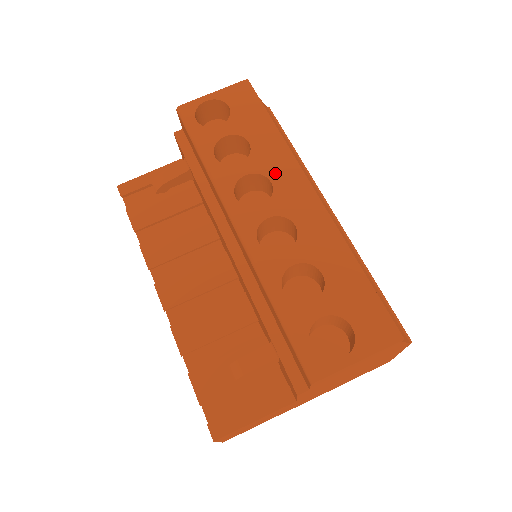
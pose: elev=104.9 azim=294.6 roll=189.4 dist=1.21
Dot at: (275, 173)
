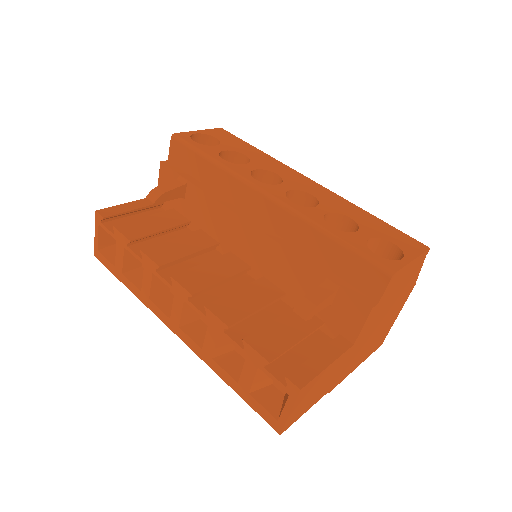
Dot at: (276, 170)
